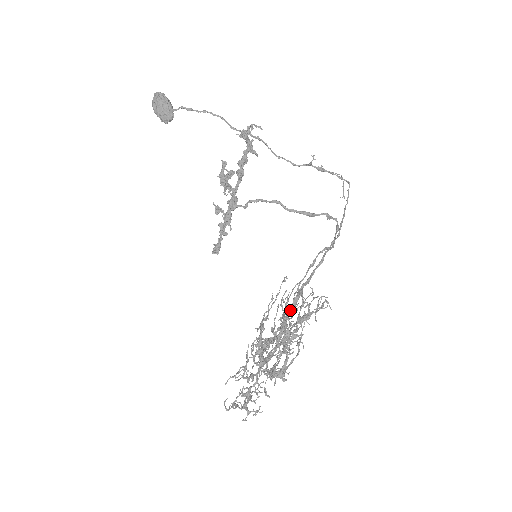
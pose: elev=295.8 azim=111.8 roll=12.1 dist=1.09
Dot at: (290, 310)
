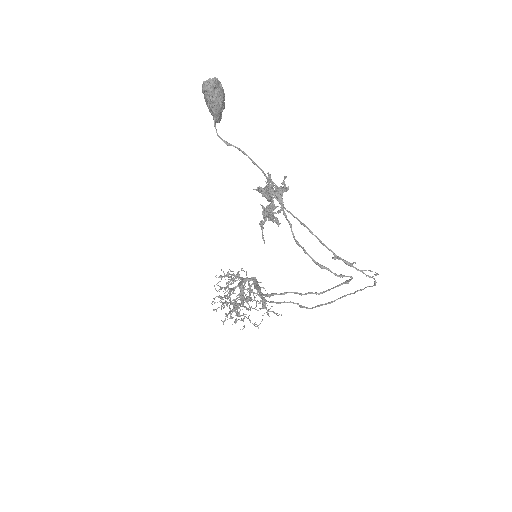
Dot at: (259, 293)
